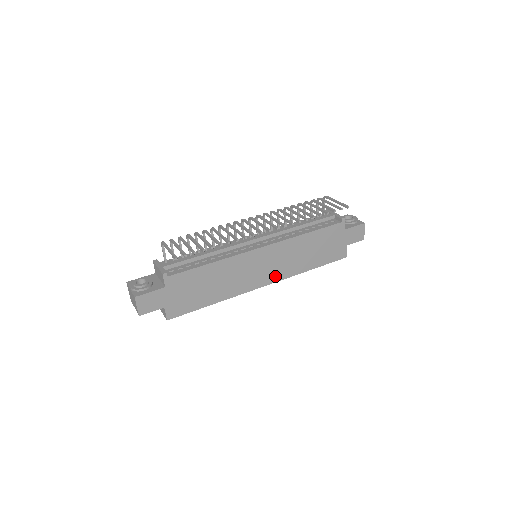
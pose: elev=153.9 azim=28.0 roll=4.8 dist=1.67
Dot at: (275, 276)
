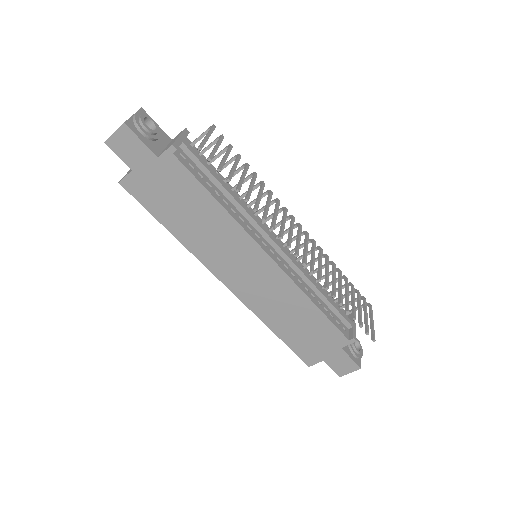
Dot at: (243, 292)
